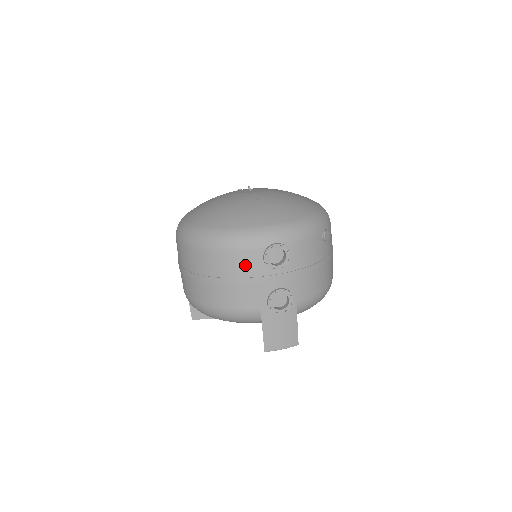
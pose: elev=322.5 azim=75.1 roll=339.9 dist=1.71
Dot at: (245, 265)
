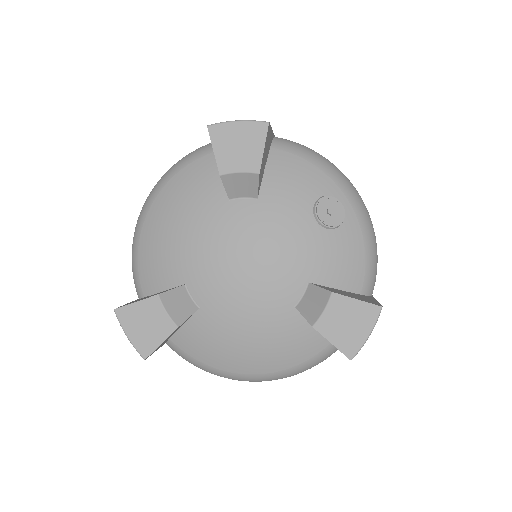
Dot at: occluded
